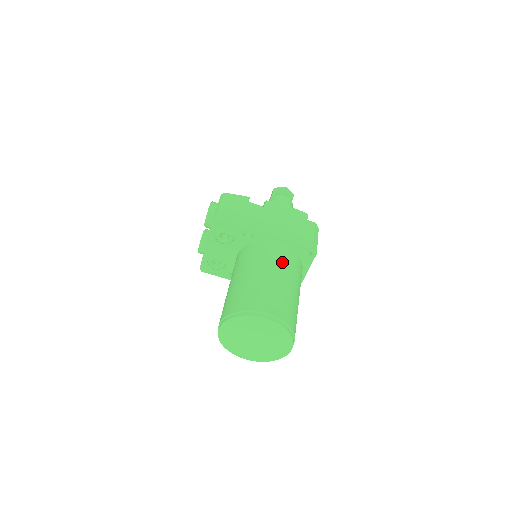
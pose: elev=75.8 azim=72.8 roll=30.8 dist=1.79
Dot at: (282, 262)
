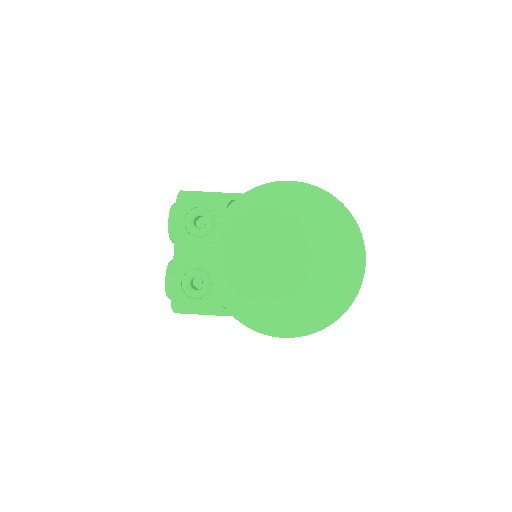
Dot at: occluded
